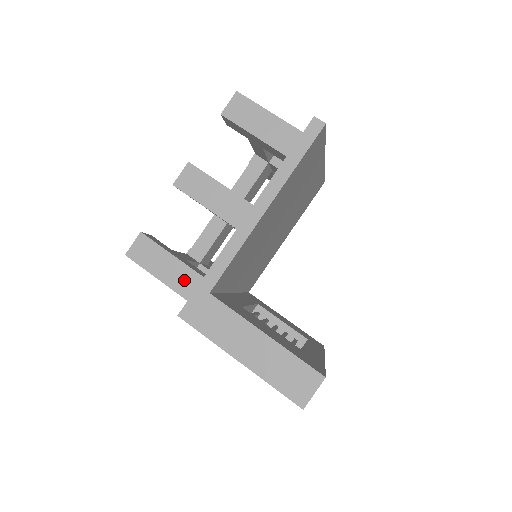
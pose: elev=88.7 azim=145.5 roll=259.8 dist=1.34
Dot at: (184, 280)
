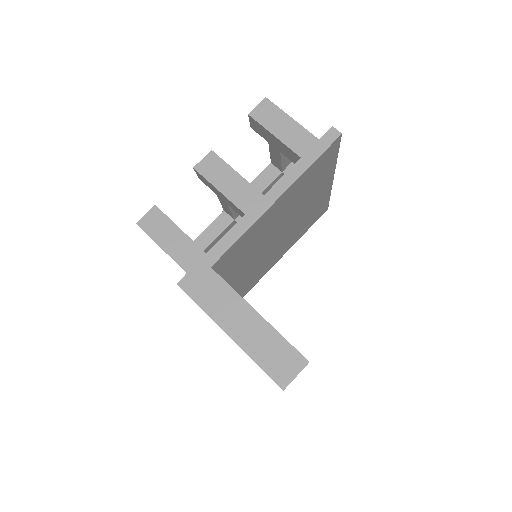
Dot at: (188, 254)
